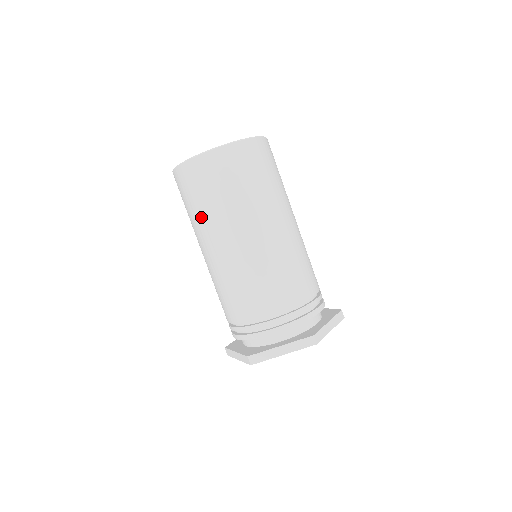
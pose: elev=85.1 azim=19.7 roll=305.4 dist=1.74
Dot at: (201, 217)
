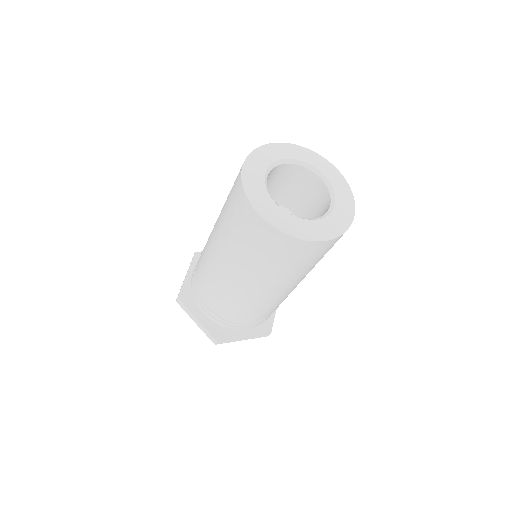
Dot at: (257, 266)
